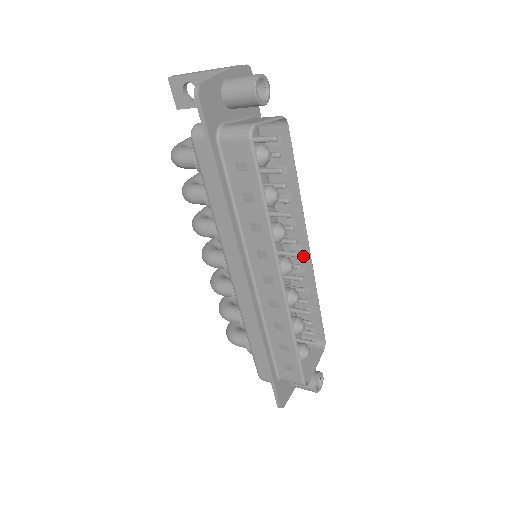
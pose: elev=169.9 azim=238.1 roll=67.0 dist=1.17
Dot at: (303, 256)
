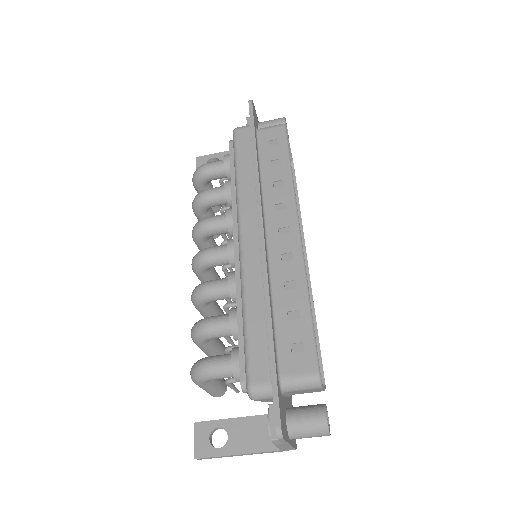
Dot at: occluded
